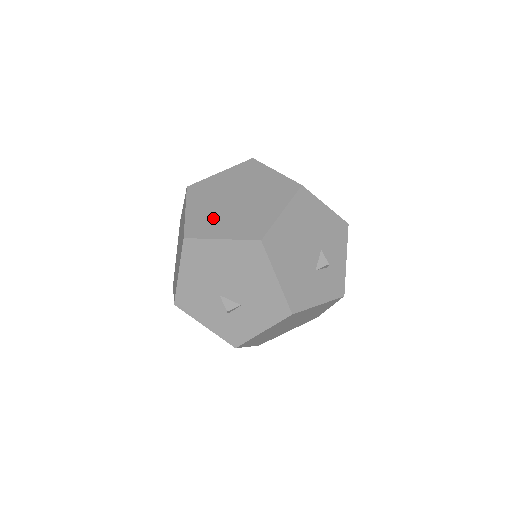
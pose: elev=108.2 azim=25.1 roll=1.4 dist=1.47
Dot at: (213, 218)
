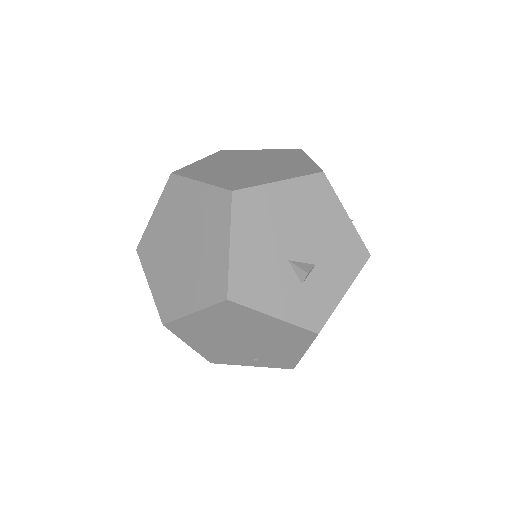
Dot at: (244, 176)
